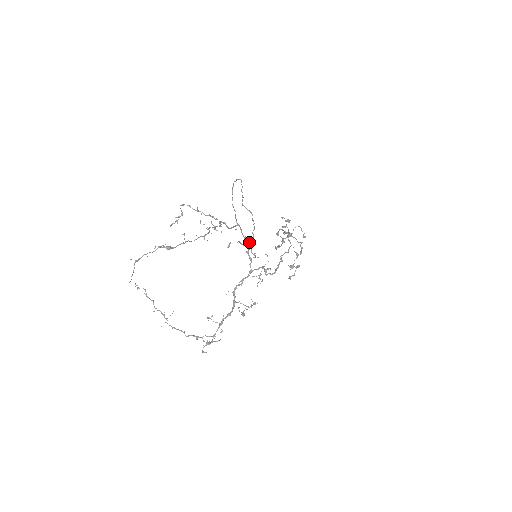
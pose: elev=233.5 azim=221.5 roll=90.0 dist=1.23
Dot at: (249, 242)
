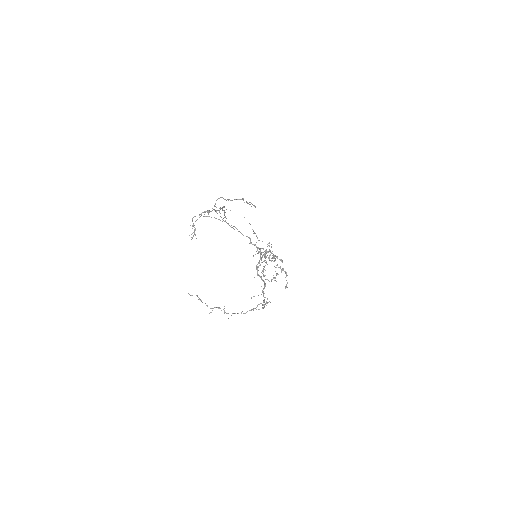
Dot at: occluded
